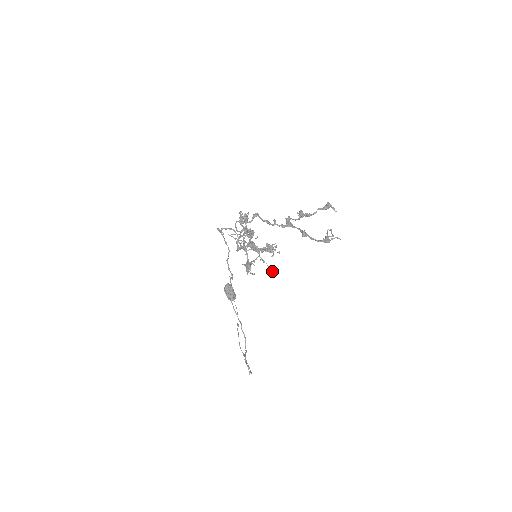
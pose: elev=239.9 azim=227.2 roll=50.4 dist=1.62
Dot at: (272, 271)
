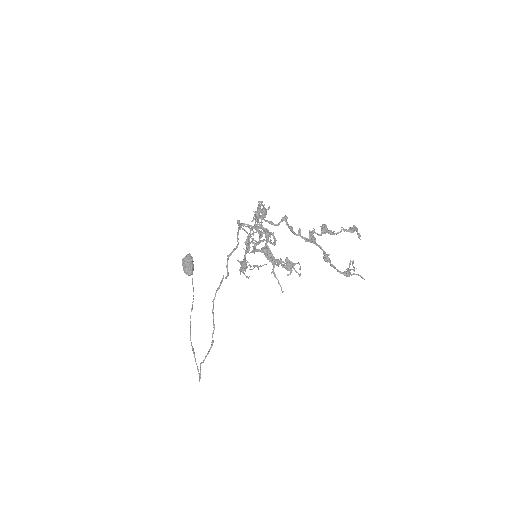
Dot at: (282, 292)
